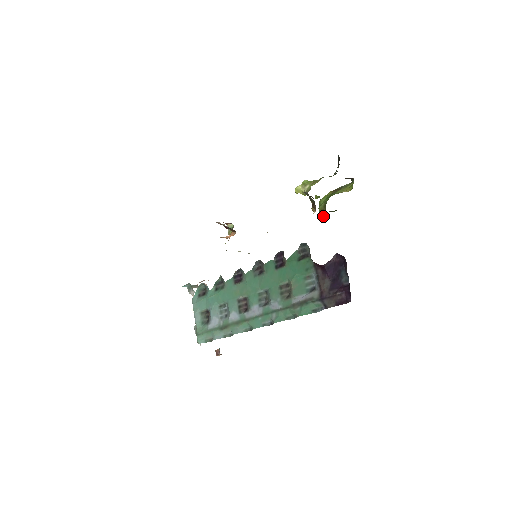
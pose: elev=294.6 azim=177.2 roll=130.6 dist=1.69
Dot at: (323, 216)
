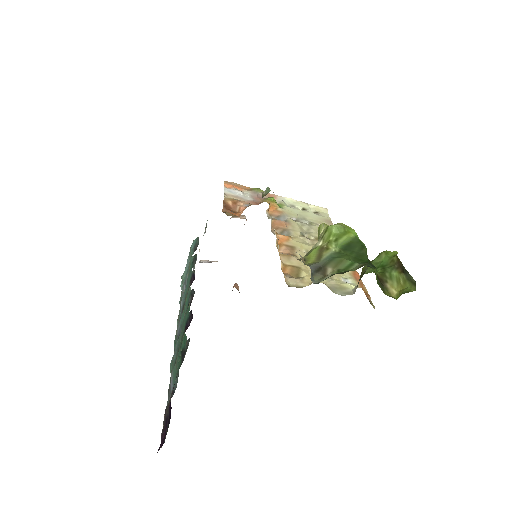
Dot at: occluded
